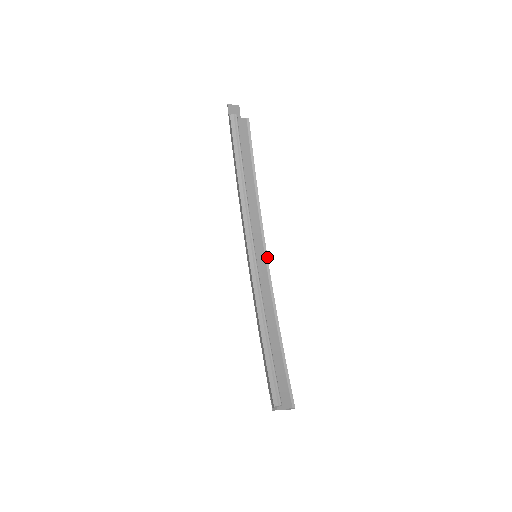
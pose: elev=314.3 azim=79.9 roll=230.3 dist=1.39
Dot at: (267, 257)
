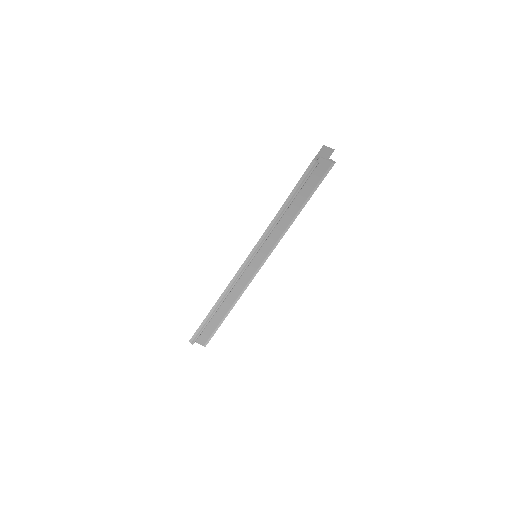
Dot at: occluded
